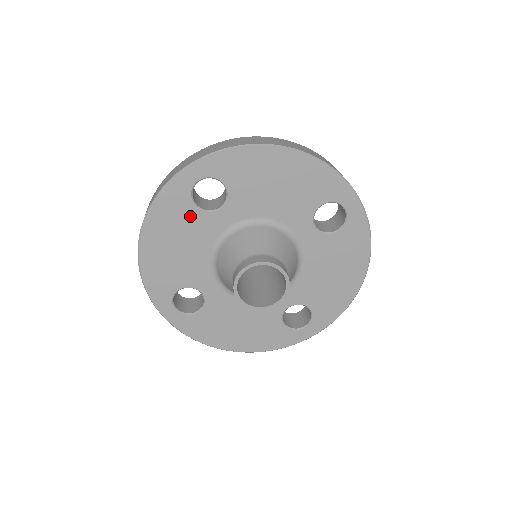
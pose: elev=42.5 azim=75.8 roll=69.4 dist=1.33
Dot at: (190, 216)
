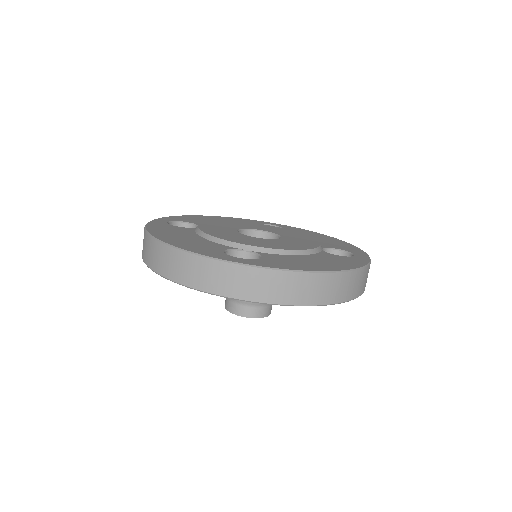
Dot at: occluded
